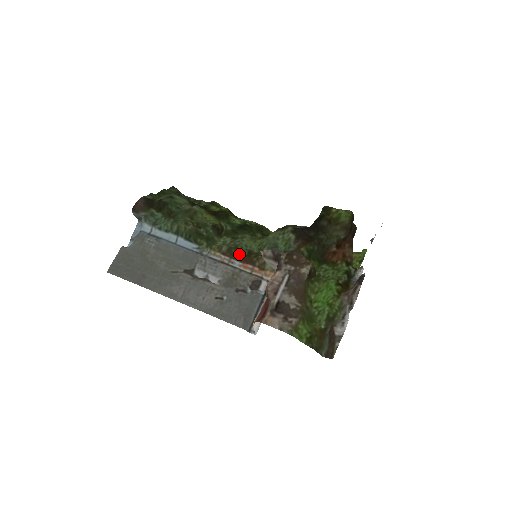
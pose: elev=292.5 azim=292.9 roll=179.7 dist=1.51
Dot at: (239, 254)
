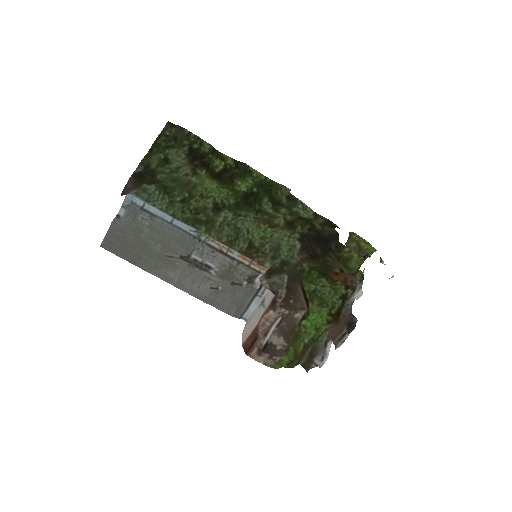
Dot at: (239, 245)
